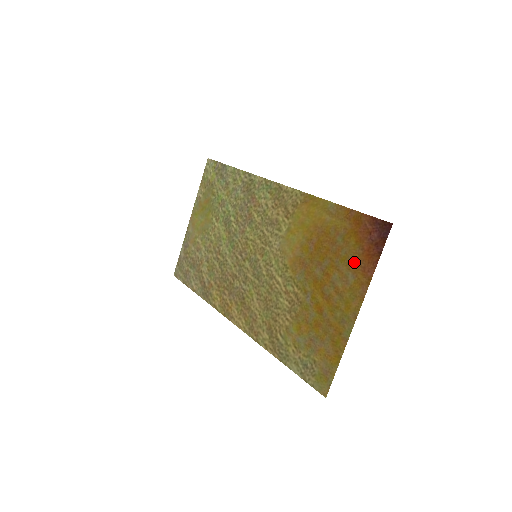
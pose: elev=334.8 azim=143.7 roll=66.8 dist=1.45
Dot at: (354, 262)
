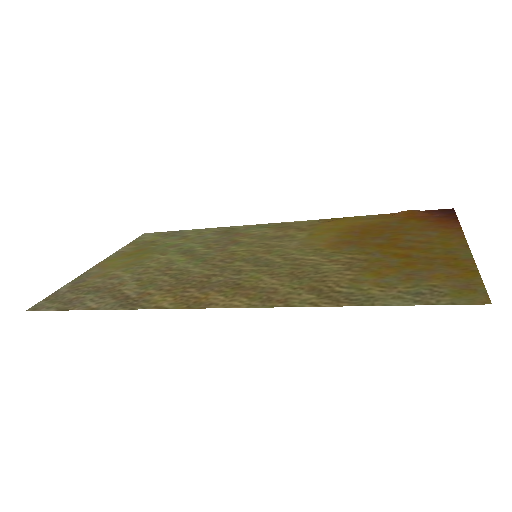
Dot at: (427, 227)
